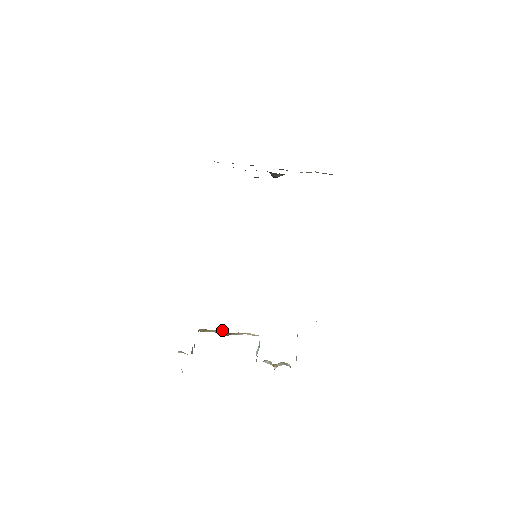
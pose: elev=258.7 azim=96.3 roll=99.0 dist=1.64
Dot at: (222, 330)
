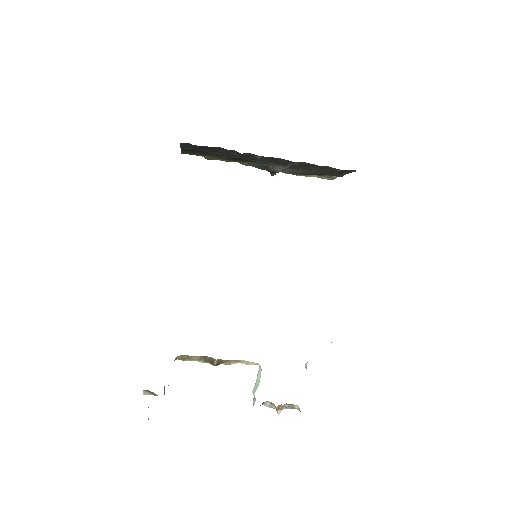
Dot at: occluded
